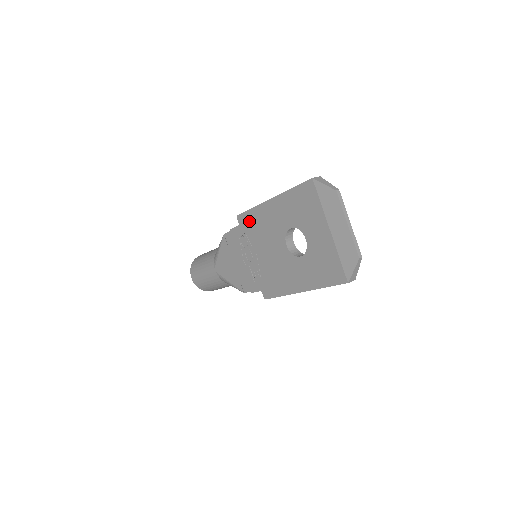
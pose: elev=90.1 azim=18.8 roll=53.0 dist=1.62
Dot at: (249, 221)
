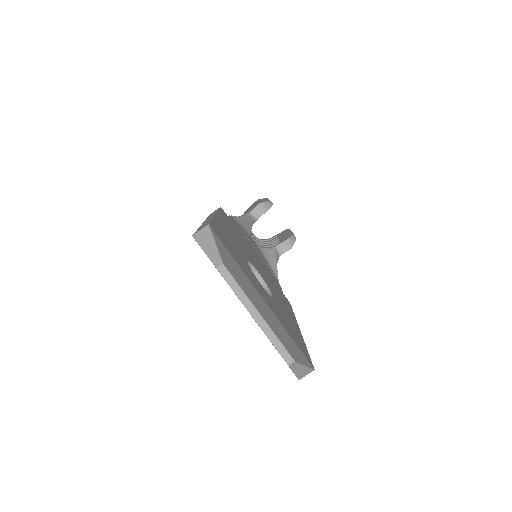
Dot at: occluded
